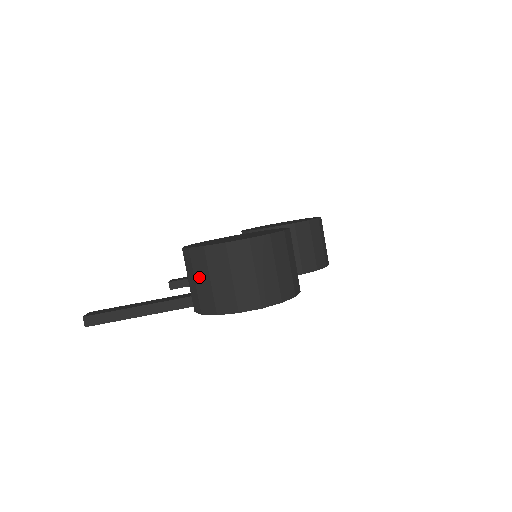
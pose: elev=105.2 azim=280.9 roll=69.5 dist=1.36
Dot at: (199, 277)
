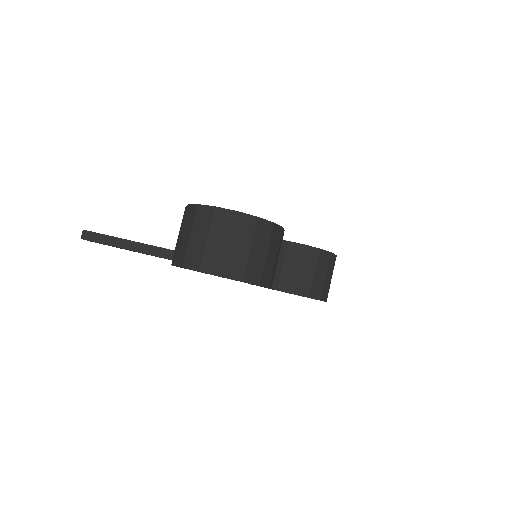
Dot at: (184, 231)
